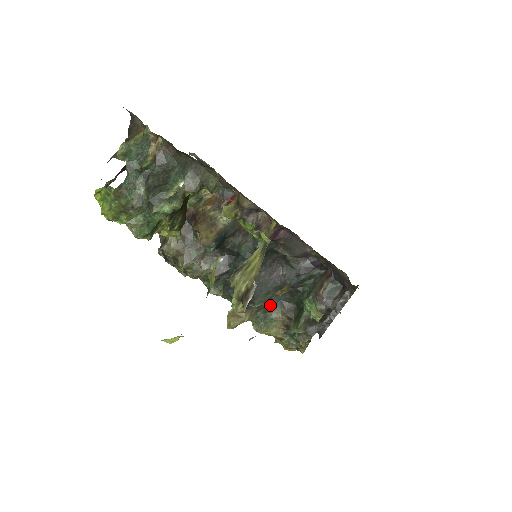
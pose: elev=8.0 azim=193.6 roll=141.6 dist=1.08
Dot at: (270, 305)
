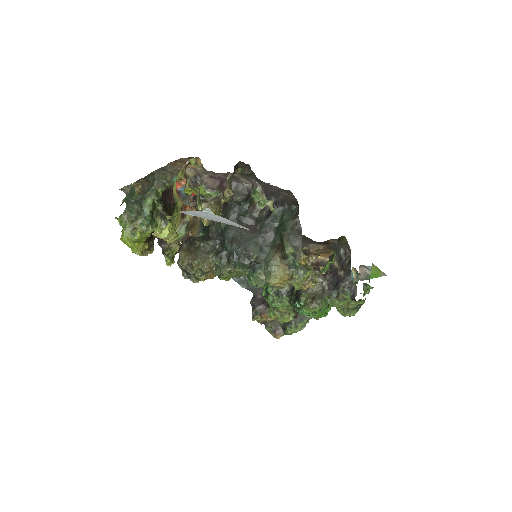
Dot at: (224, 201)
